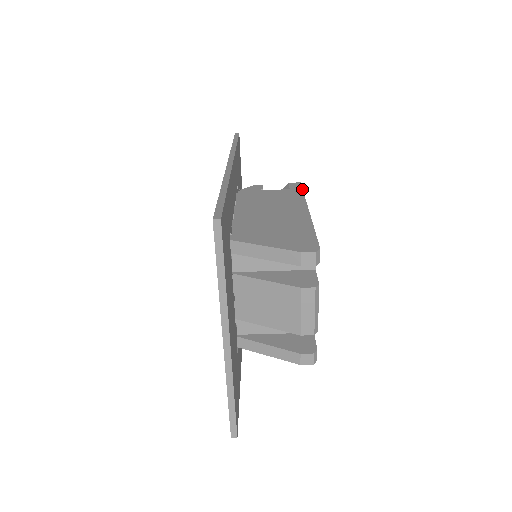
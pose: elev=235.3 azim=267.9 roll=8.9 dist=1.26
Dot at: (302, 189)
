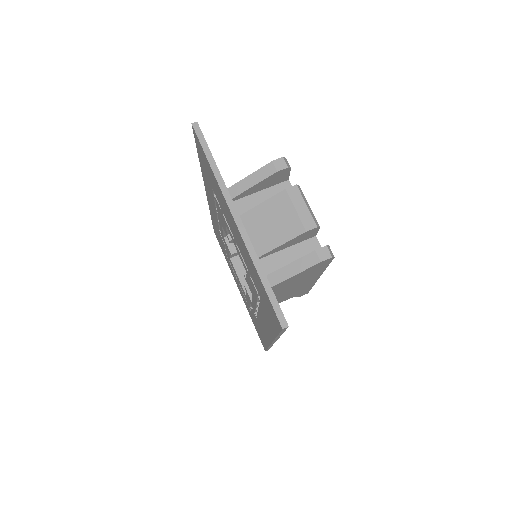
Dot at: occluded
